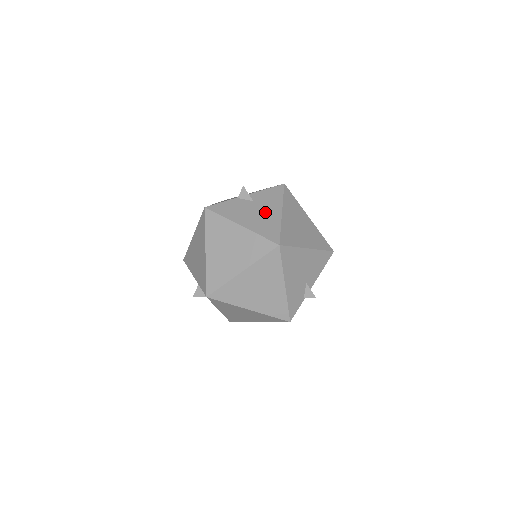
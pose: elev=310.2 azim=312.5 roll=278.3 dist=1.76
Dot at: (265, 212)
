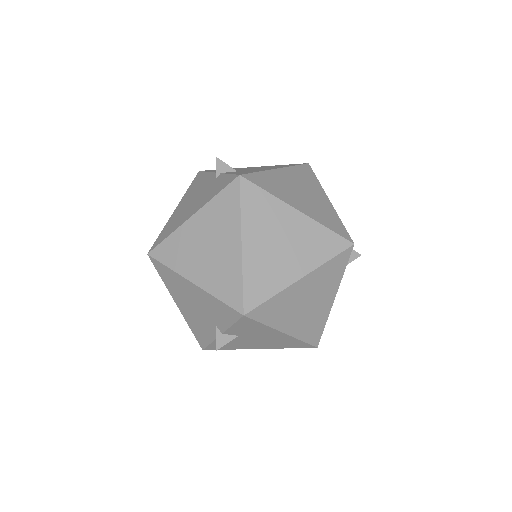
Dot at: (266, 338)
